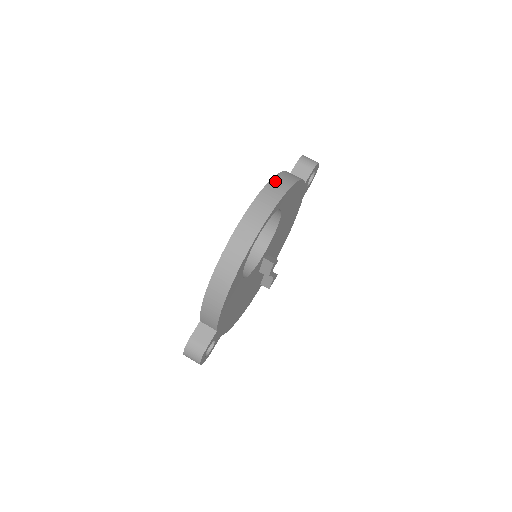
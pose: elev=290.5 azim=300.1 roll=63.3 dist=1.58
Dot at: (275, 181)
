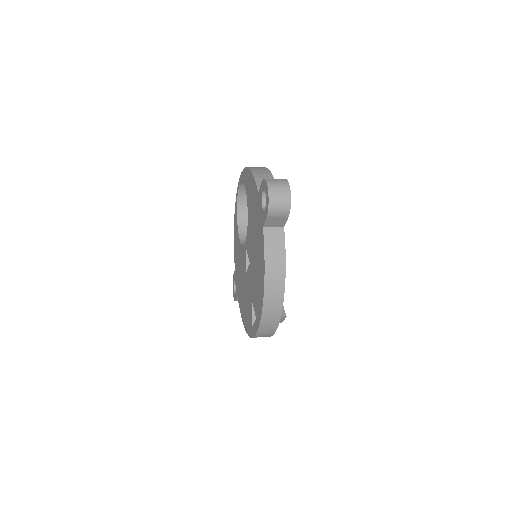
Dot at: occluded
